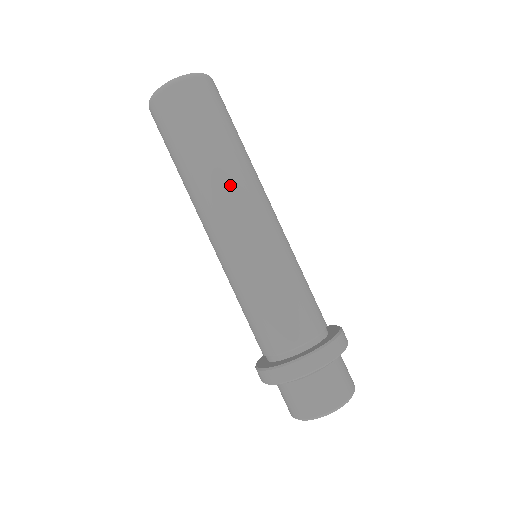
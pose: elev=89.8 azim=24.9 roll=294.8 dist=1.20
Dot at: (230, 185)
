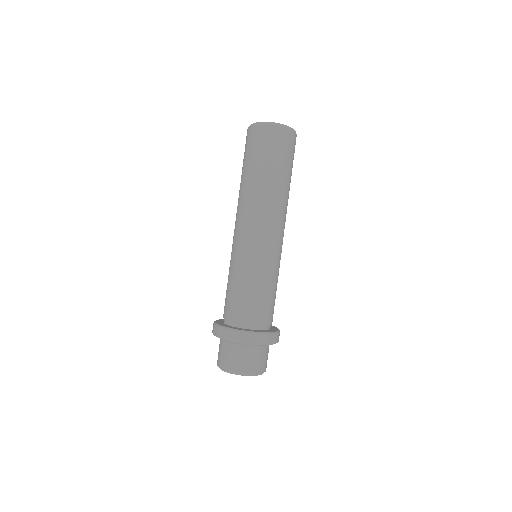
Dot at: (277, 207)
